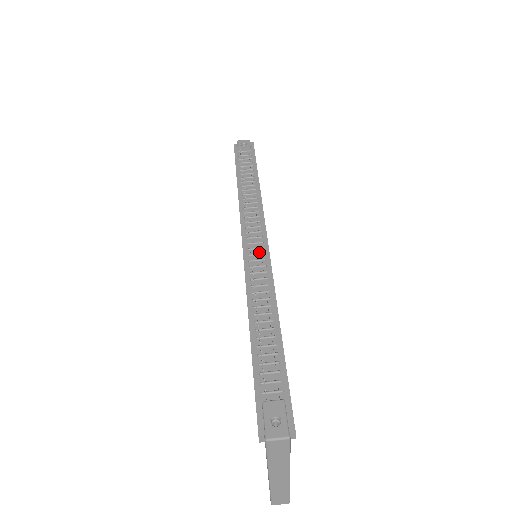
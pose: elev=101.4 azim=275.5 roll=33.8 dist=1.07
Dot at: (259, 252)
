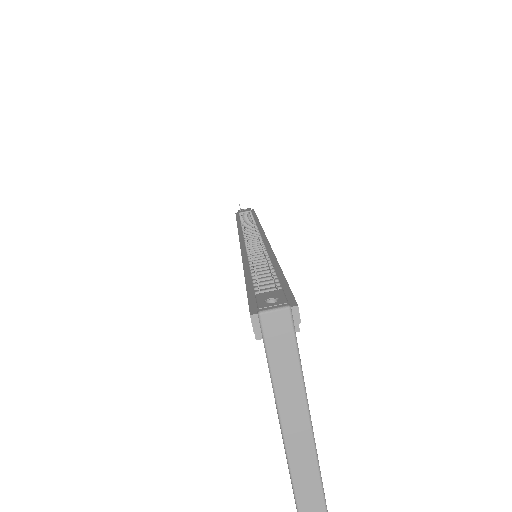
Dot at: (256, 240)
